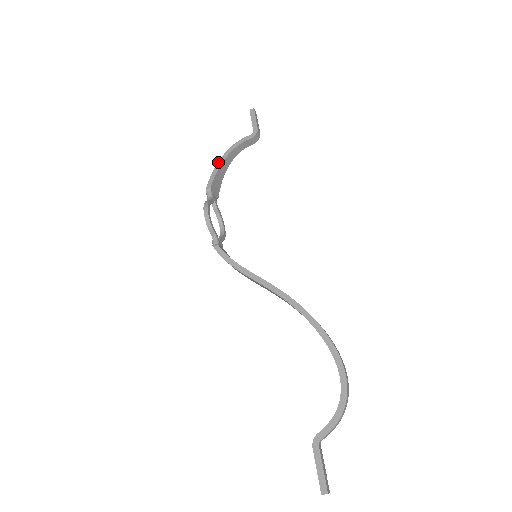
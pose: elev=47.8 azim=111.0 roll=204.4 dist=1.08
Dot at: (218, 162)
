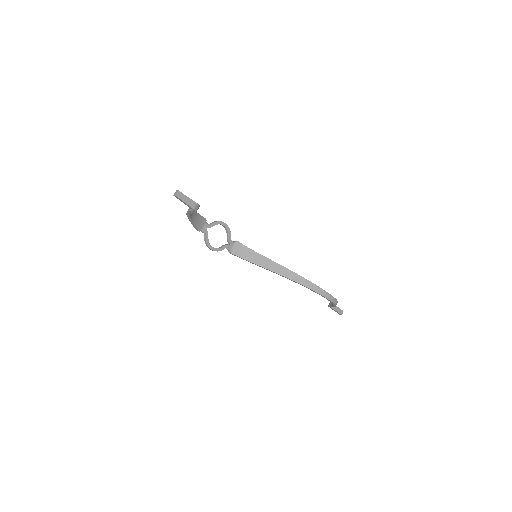
Dot at: occluded
